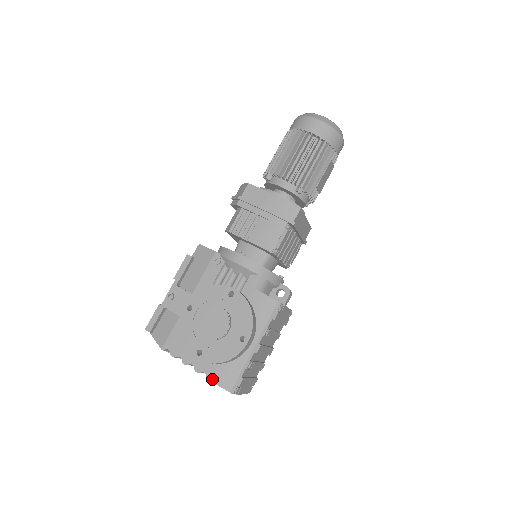
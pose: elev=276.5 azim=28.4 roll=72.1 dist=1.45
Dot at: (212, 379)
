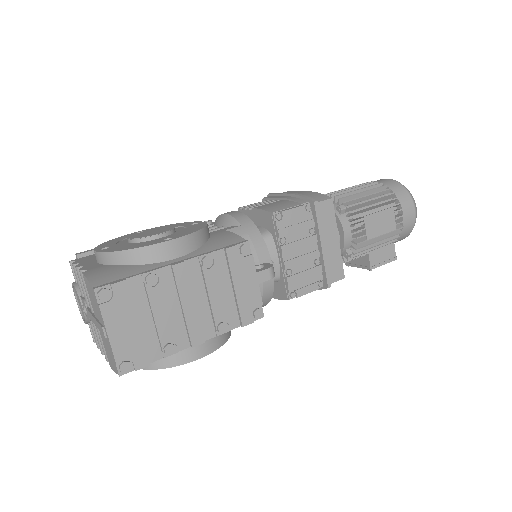
Dot at: (88, 273)
